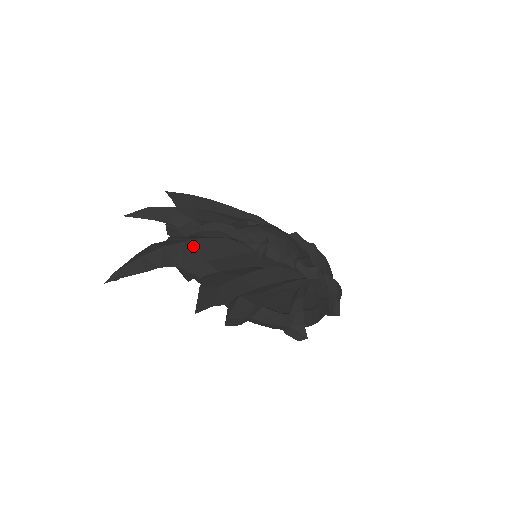
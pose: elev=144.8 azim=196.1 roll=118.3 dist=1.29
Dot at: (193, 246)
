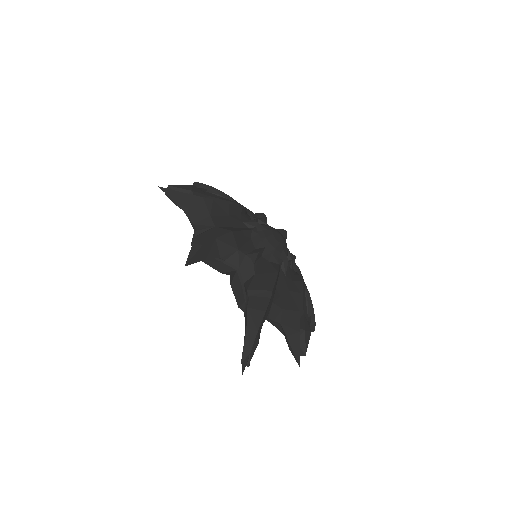
Dot at: (272, 296)
